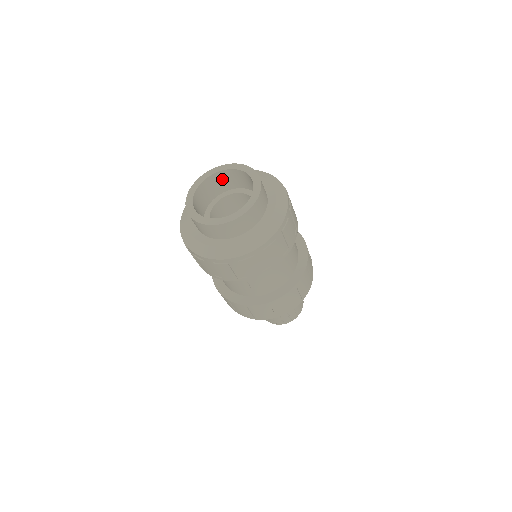
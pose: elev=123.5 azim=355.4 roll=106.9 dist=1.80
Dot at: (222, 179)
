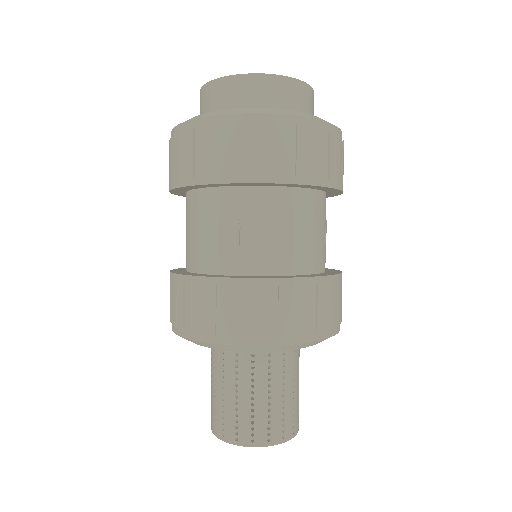
Dot at: occluded
